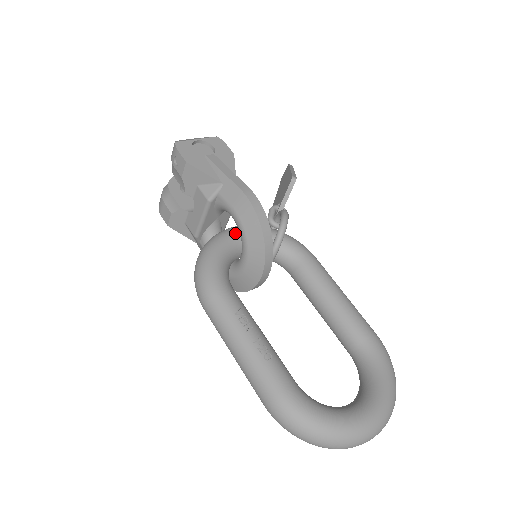
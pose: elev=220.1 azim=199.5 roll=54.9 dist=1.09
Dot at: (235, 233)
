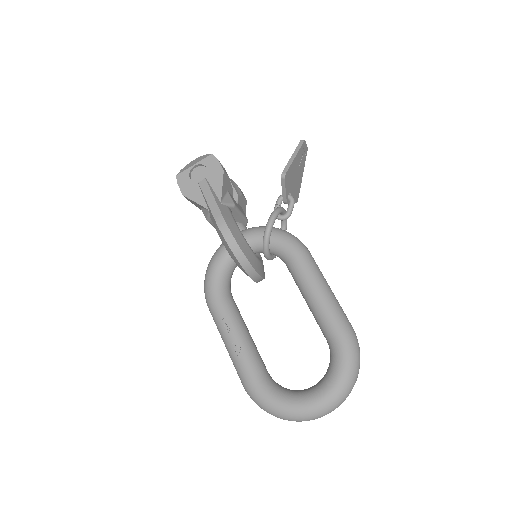
Dot at: occluded
